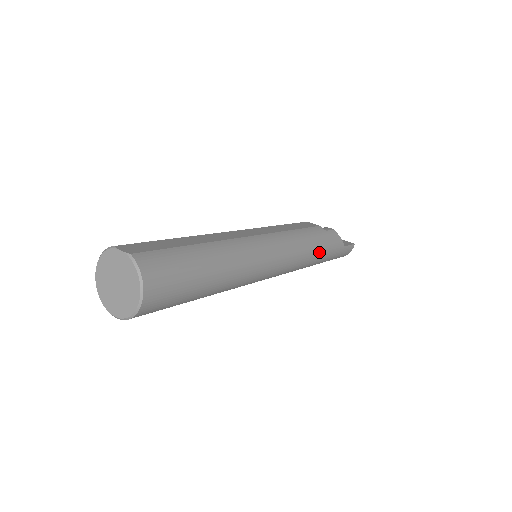
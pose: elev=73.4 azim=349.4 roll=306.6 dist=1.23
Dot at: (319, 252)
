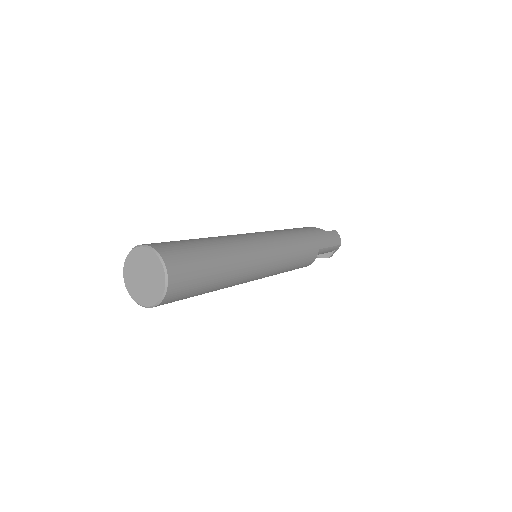
Dot at: (304, 234)
